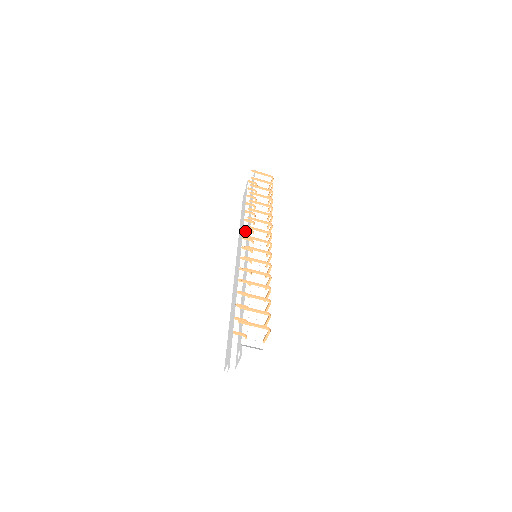
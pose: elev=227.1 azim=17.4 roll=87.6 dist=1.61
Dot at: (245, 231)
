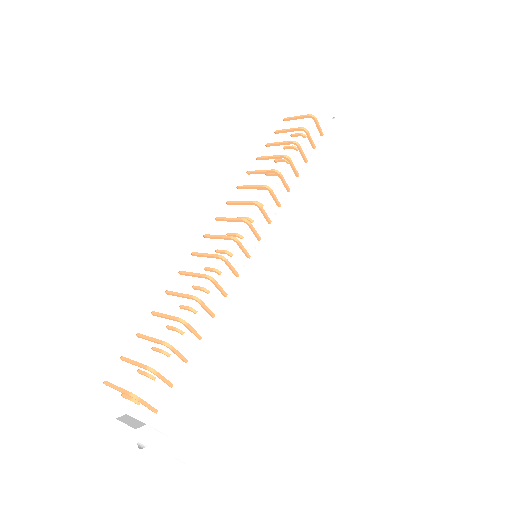
Dot at: occluded
